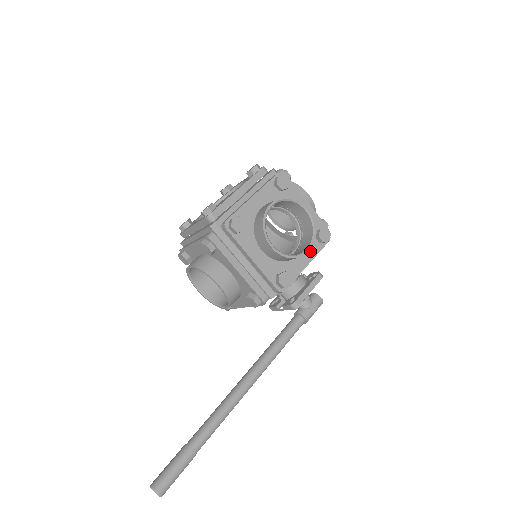
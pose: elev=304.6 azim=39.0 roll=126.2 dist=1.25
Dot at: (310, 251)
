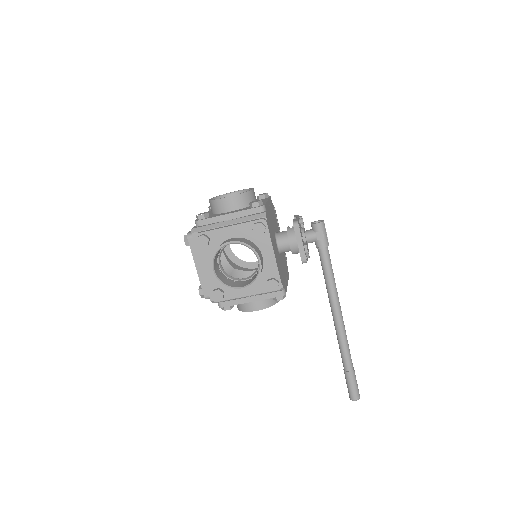
Dot at: (265, 246)
